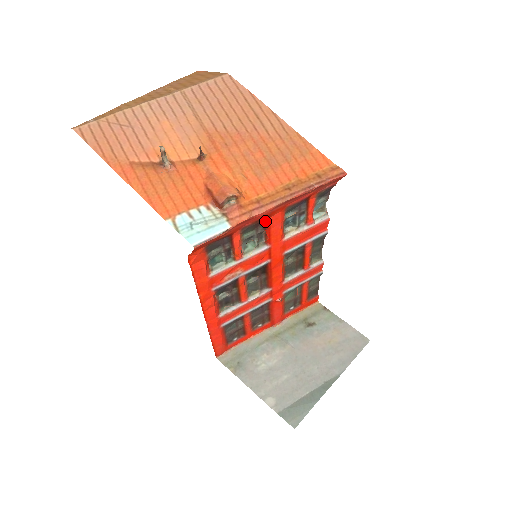
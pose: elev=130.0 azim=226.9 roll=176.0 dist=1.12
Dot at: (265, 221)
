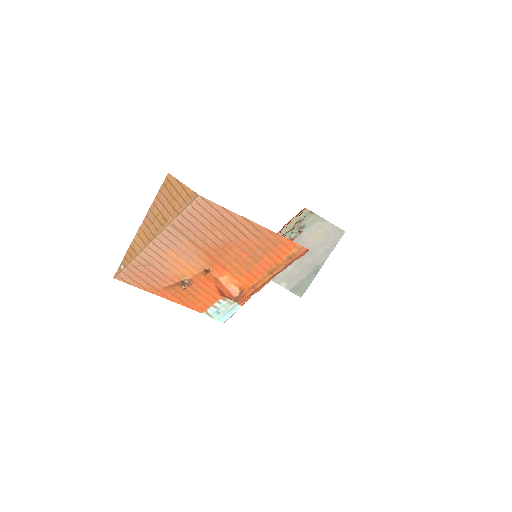
Dot at: occluded
